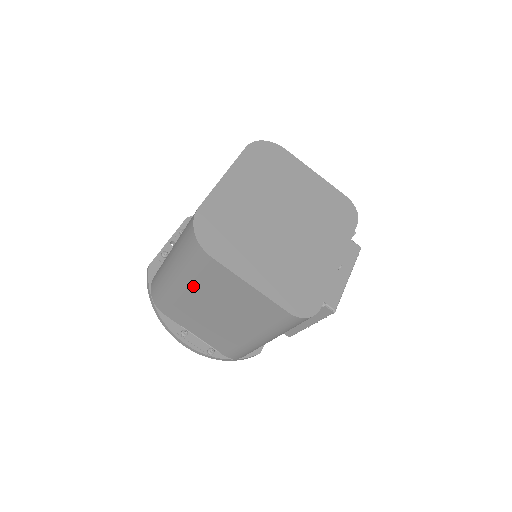
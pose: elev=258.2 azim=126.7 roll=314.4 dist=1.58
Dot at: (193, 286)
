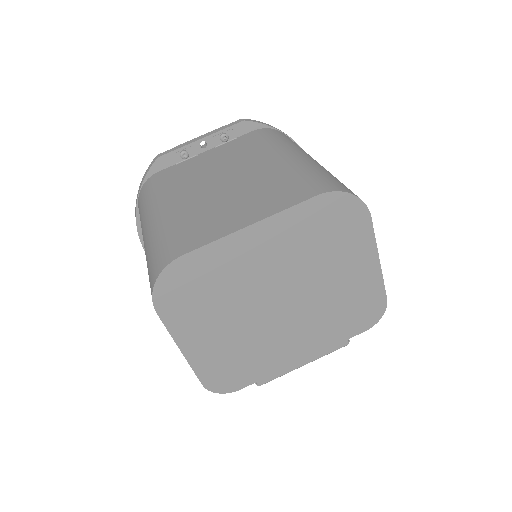
Dot at: occluded
